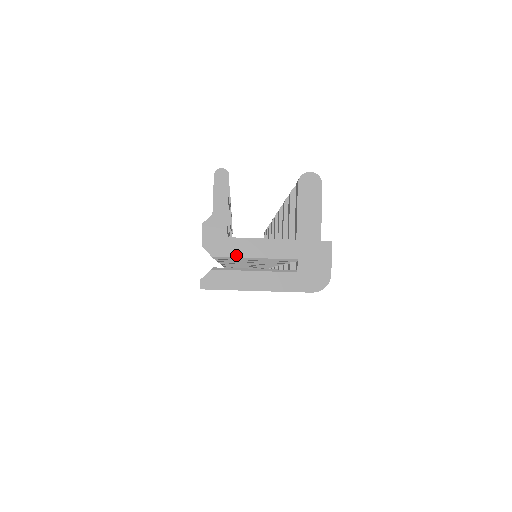
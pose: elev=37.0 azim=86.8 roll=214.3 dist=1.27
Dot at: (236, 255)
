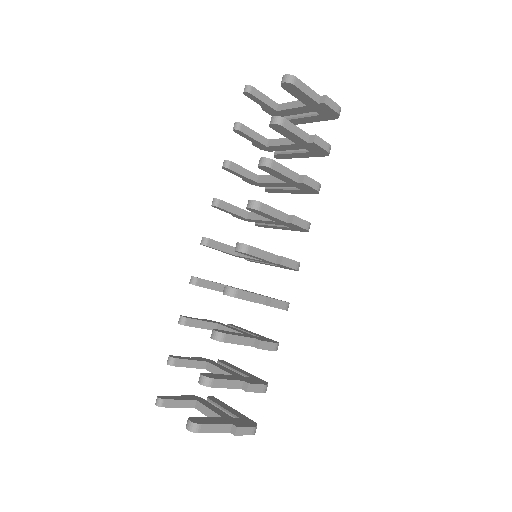
Dot at: occluded
